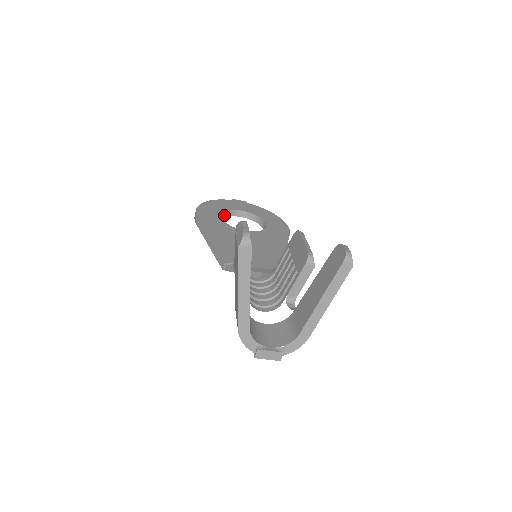
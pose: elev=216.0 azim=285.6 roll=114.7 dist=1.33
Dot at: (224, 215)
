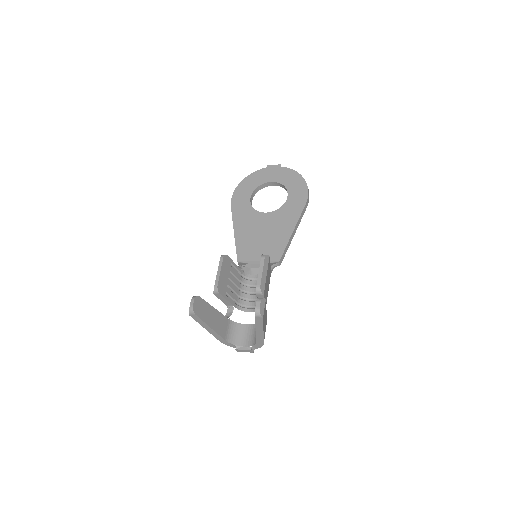
Dot at: (257, 190)
